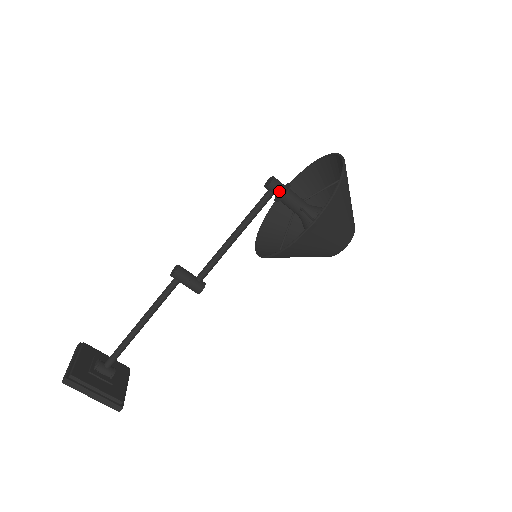
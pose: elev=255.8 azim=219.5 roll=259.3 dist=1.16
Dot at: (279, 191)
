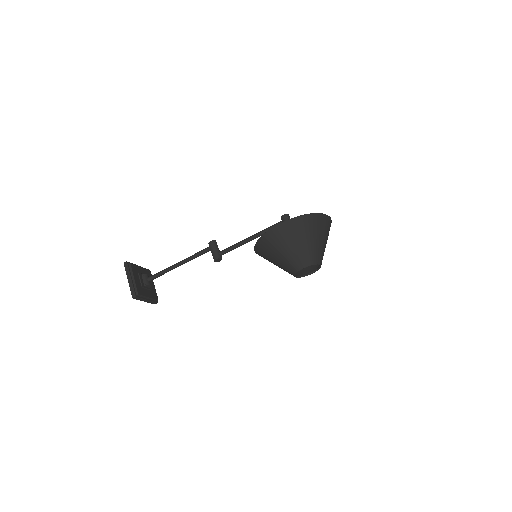
Dot at: occluded
